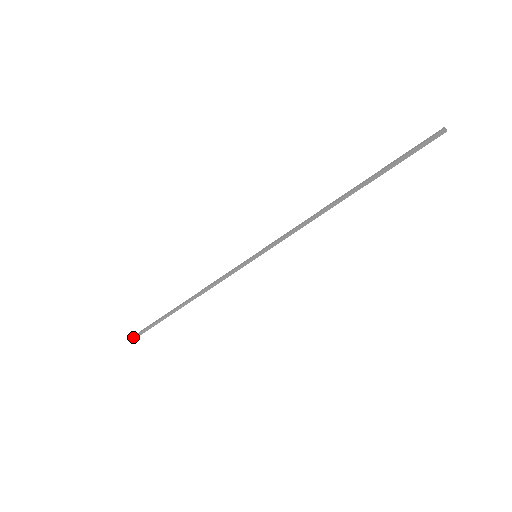
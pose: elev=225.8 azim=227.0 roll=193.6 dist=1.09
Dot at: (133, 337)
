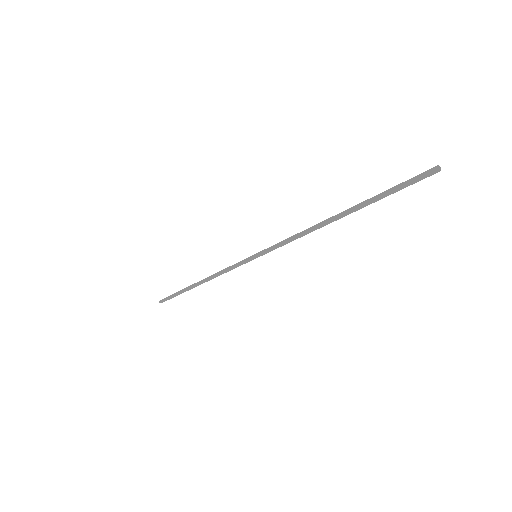
Dot at: (160, 302)
